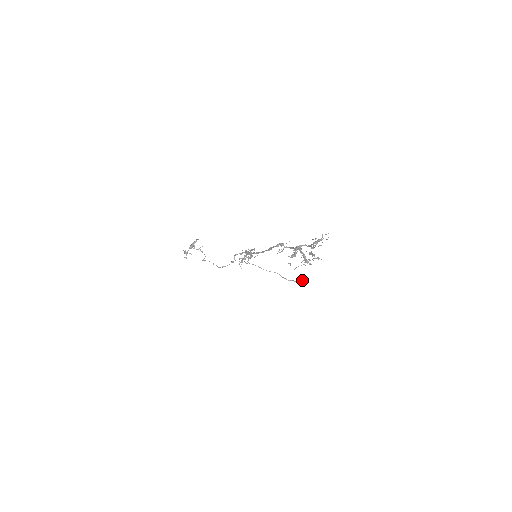
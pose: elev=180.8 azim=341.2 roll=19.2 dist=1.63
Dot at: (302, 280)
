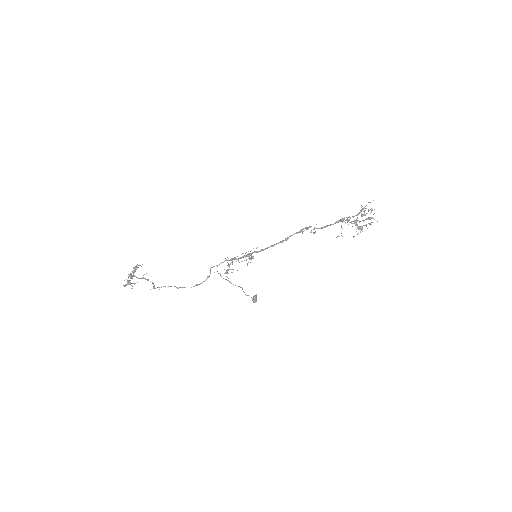
Dot at: (255, 295)
